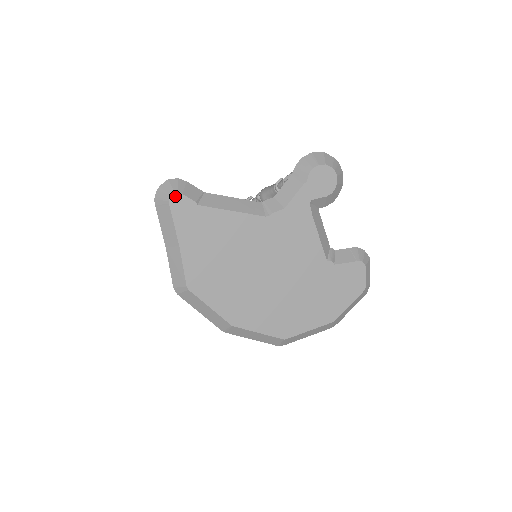
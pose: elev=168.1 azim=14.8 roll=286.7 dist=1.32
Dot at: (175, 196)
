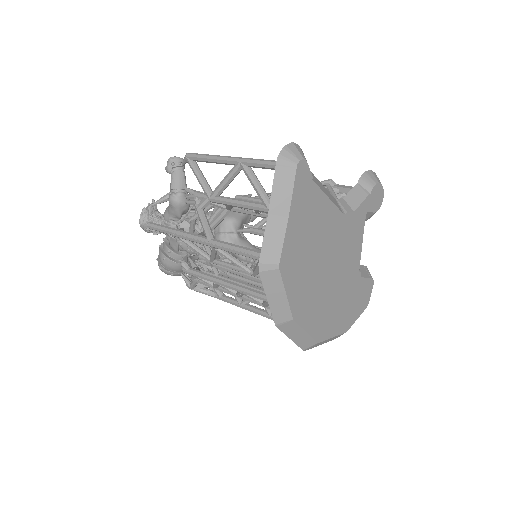
Dot at: (303, 162)
